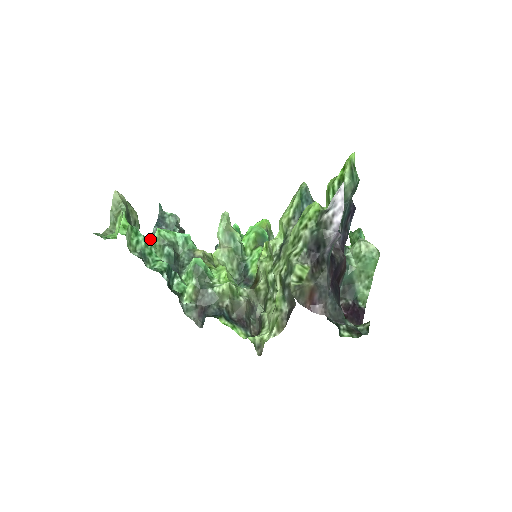
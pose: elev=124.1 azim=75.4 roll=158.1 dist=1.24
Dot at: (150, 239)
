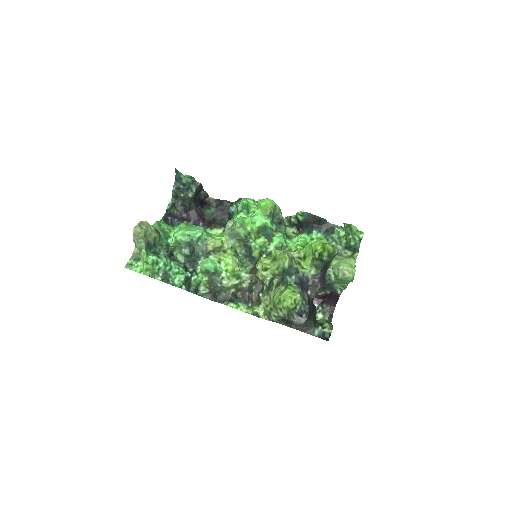
Dot at: occluded
